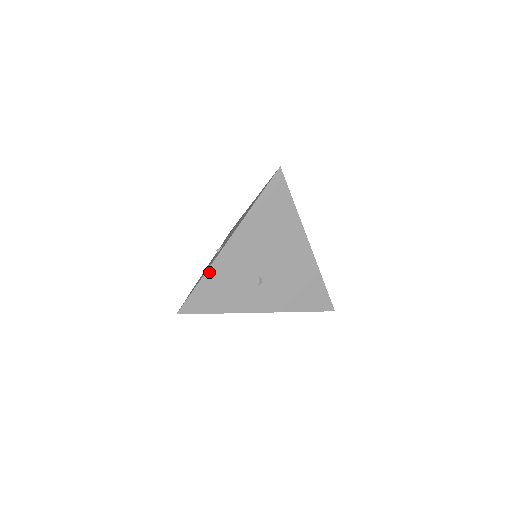
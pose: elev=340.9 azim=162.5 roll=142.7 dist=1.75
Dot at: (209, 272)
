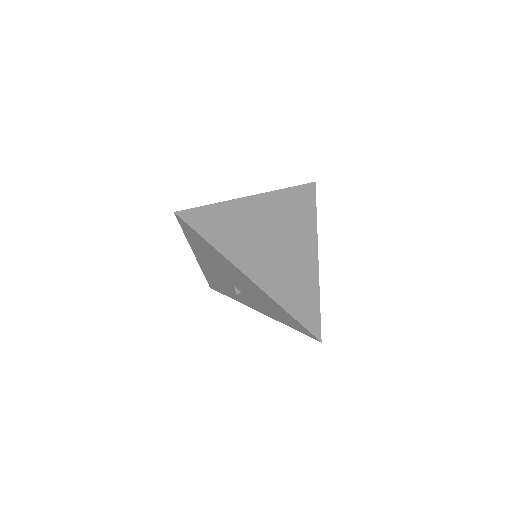
Dot at: (204, 271)
